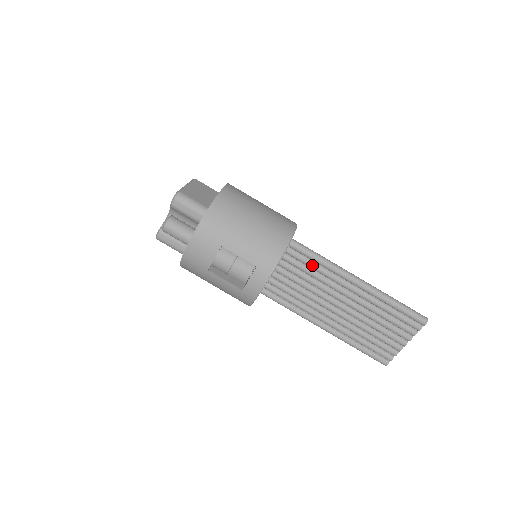
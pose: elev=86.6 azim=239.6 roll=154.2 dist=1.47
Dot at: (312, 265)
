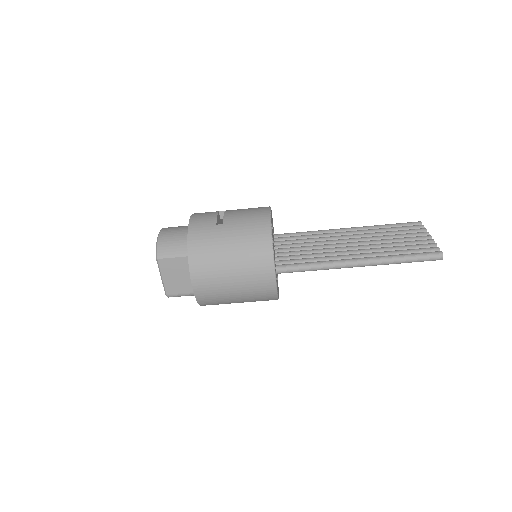
Dot at: occluded
